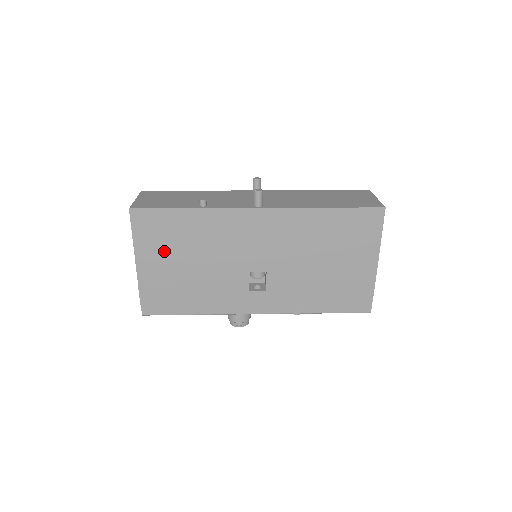
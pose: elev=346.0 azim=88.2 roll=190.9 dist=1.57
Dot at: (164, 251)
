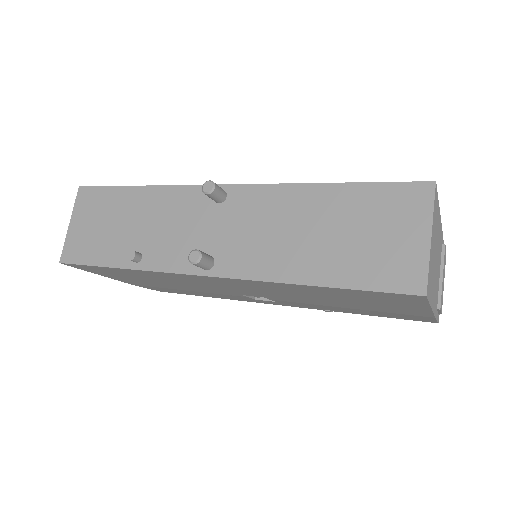
Dot at: (132, 279)
